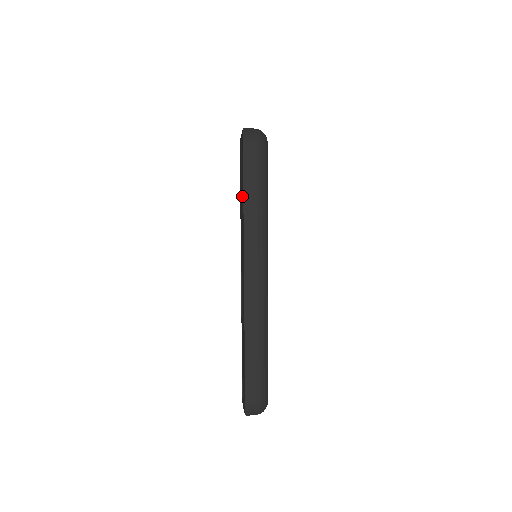
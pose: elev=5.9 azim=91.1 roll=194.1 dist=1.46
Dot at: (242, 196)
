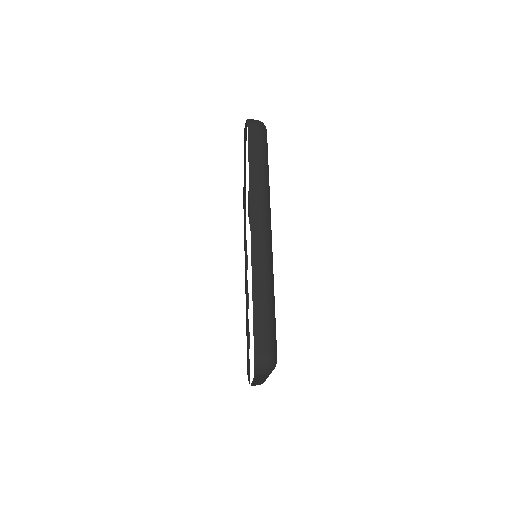
Dot at: occluded
